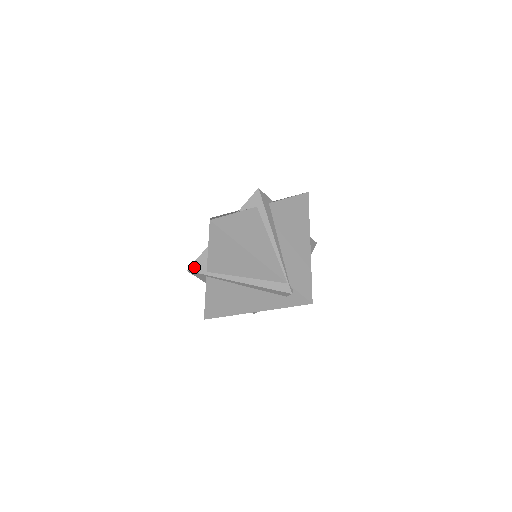
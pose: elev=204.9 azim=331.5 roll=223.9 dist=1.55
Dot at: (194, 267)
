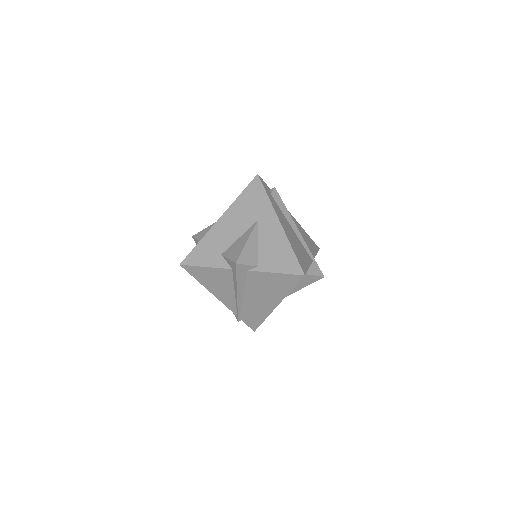
Dot at: (195, 241)
